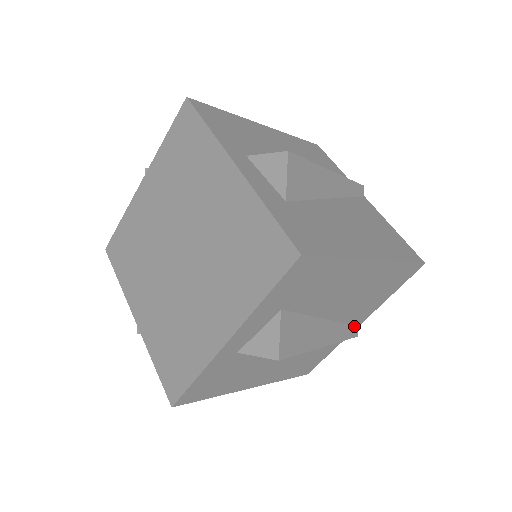
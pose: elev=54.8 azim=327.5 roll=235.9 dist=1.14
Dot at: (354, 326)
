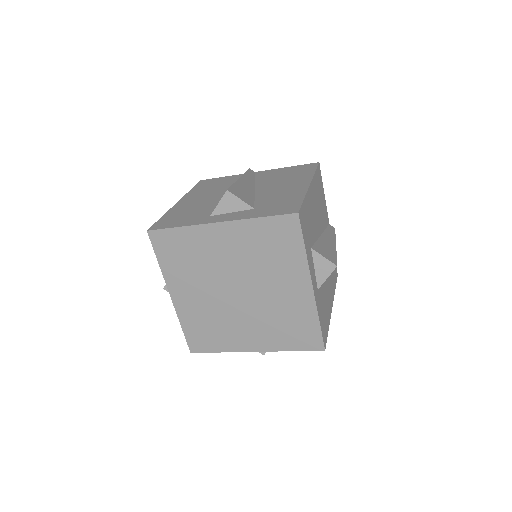
Dot at: (329, 226)
